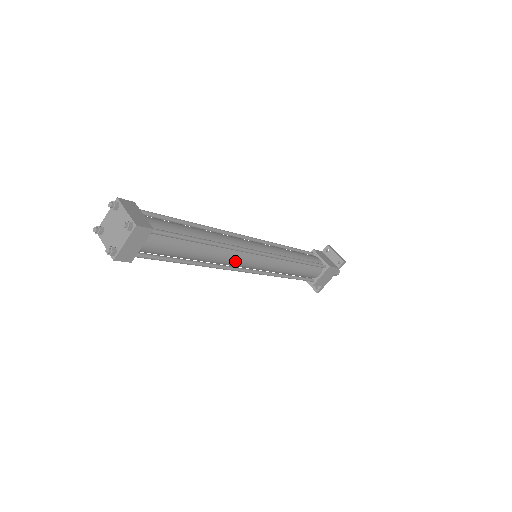
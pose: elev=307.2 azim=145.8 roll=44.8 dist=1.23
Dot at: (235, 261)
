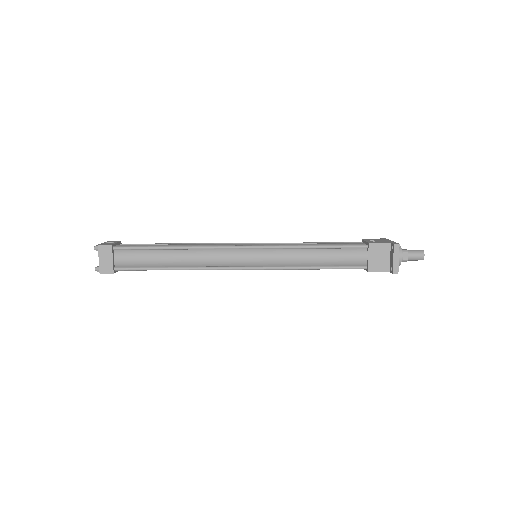
Dot at: occluded
